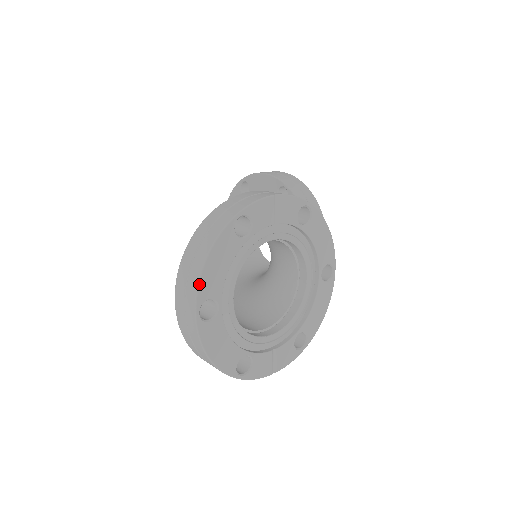
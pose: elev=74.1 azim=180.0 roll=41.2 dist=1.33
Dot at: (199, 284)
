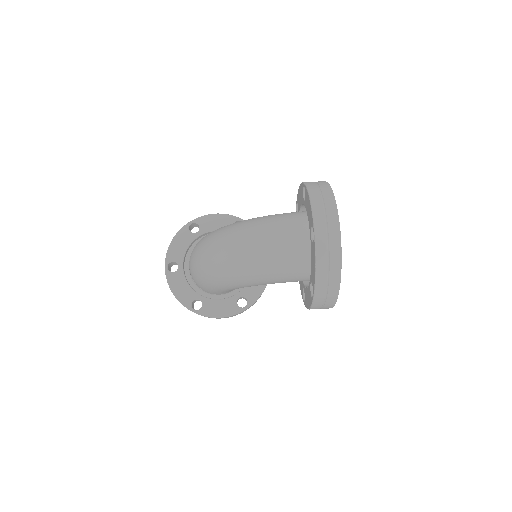
Dot at: occluded
